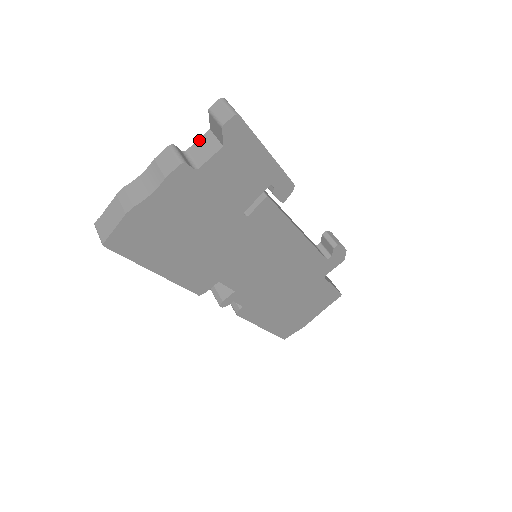
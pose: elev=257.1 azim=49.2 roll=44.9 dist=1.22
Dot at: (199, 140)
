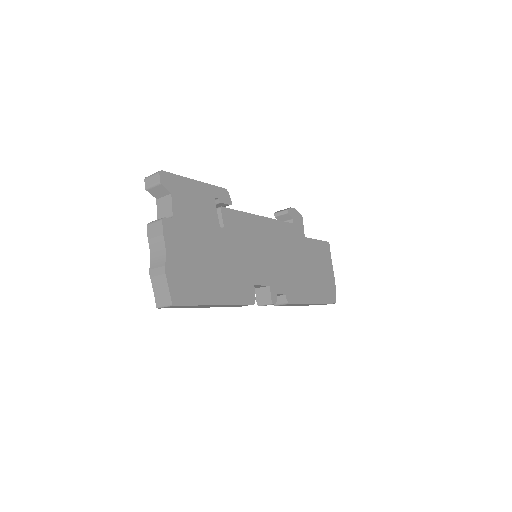
Dot at: (157, 210)
